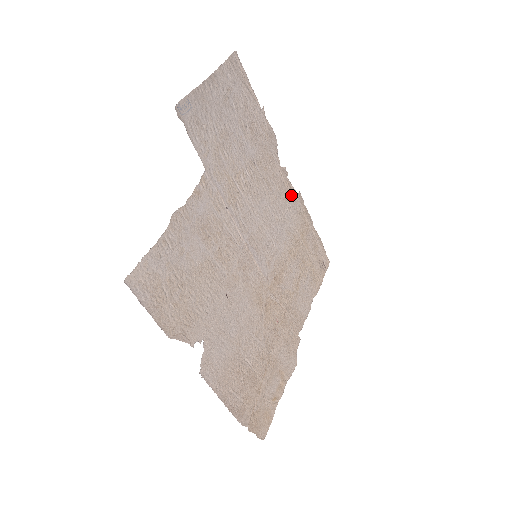
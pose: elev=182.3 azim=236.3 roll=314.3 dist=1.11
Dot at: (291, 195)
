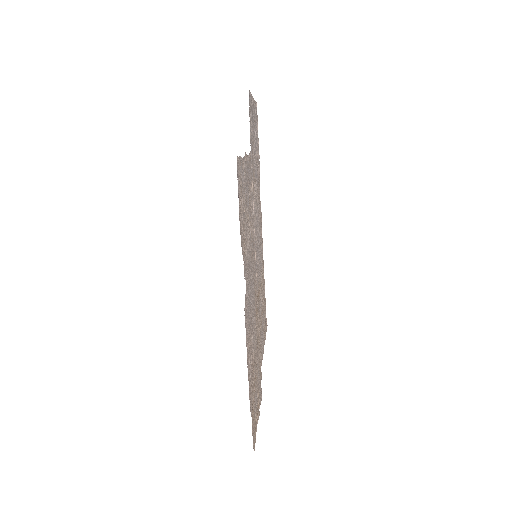
Dot at: (261, 238)
